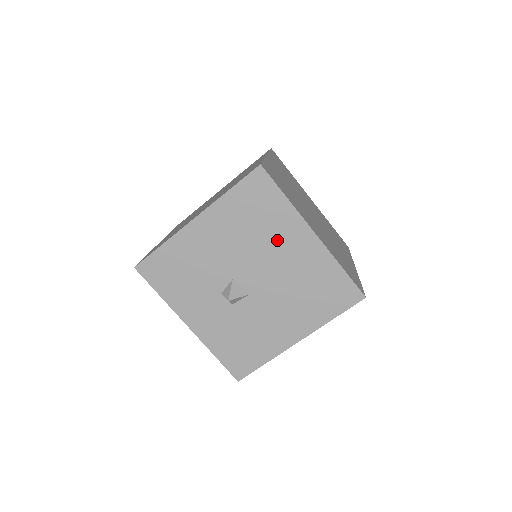
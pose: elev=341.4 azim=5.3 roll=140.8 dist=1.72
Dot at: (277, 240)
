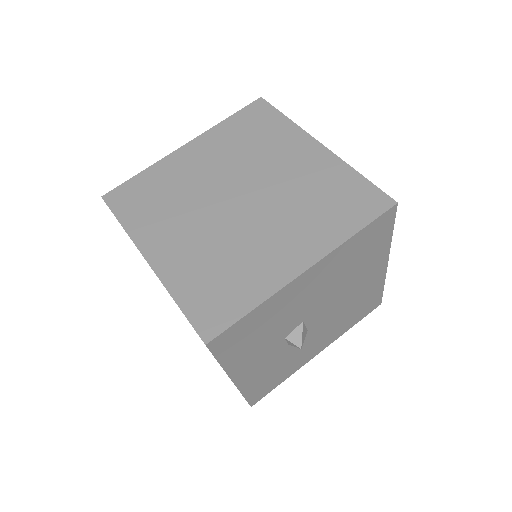
Dot at: (360, 275)
